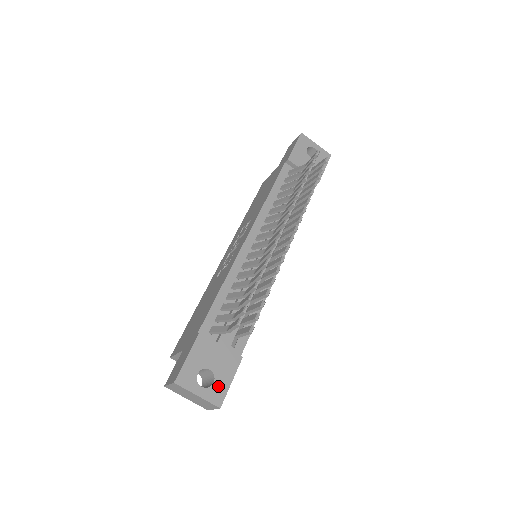
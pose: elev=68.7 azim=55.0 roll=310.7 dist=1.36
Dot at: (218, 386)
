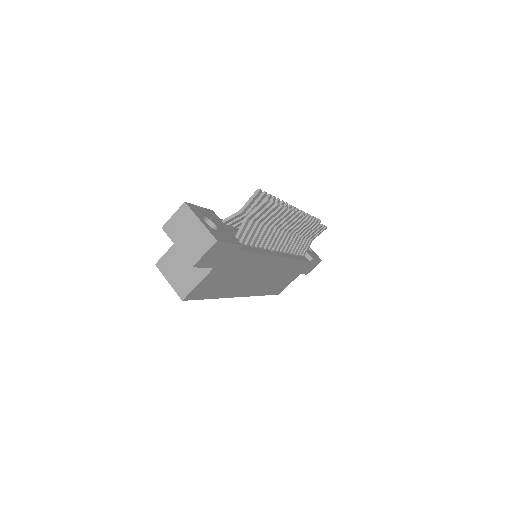
Dot at: (219, 234)
